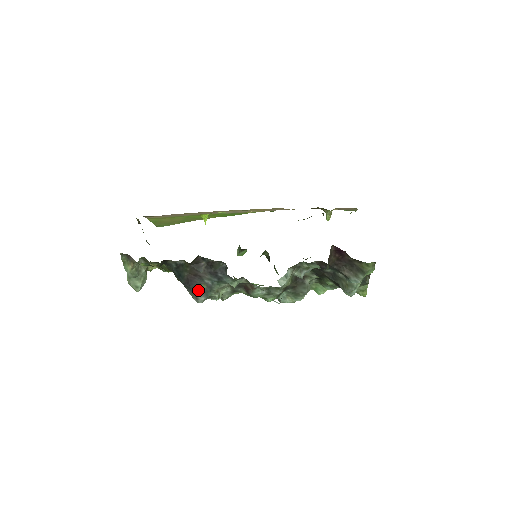
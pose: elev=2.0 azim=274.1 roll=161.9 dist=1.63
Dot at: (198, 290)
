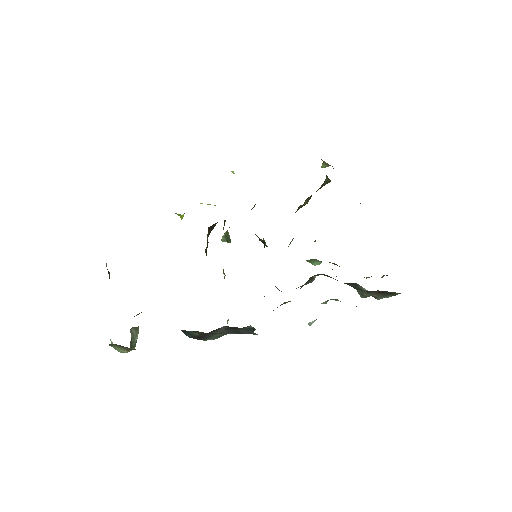
Dot at: (209, 338)
